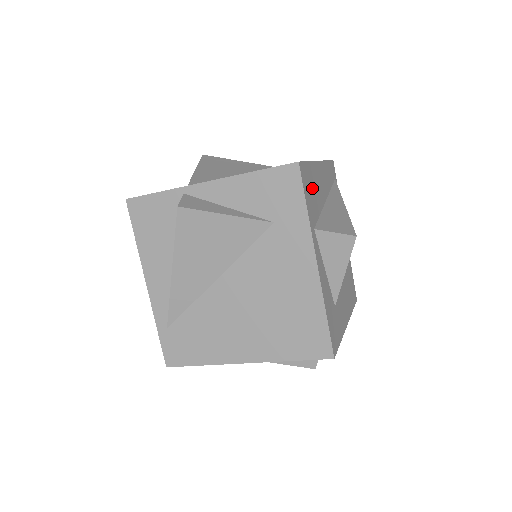
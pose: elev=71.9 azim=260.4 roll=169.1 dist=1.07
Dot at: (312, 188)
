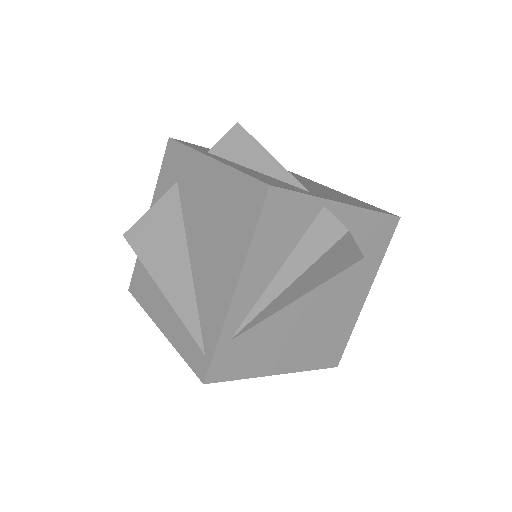
Dot at: occluded
